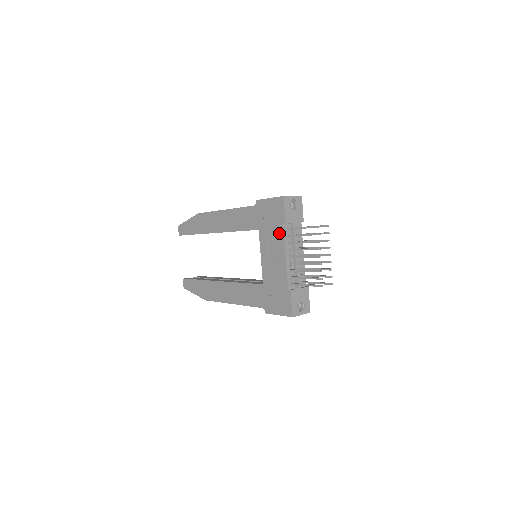
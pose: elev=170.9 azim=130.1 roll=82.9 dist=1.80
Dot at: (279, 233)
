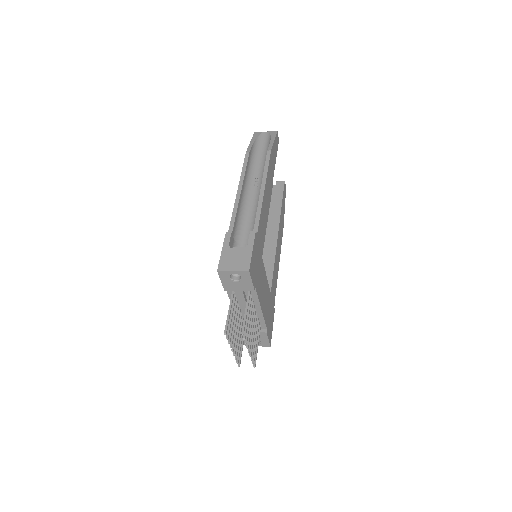
Dot at: occluded
